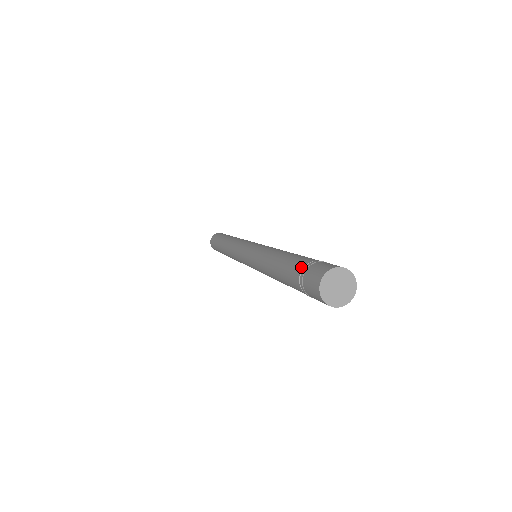
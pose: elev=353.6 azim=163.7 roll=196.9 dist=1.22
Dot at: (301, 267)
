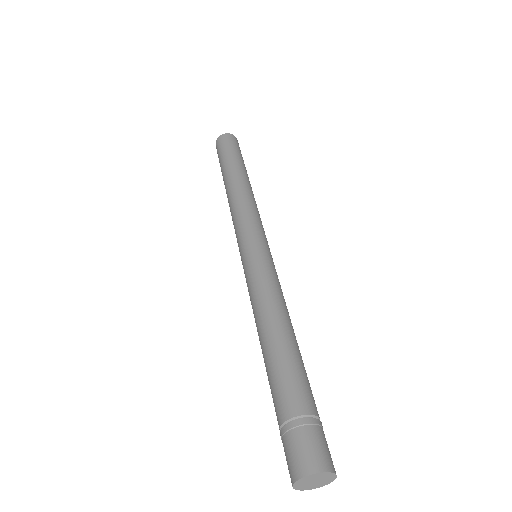
Dot at: occluded
